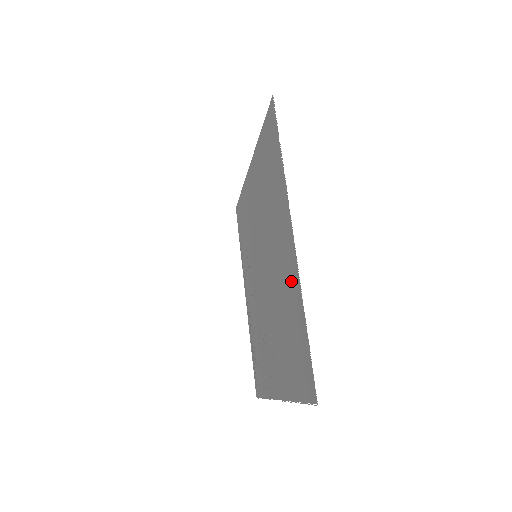
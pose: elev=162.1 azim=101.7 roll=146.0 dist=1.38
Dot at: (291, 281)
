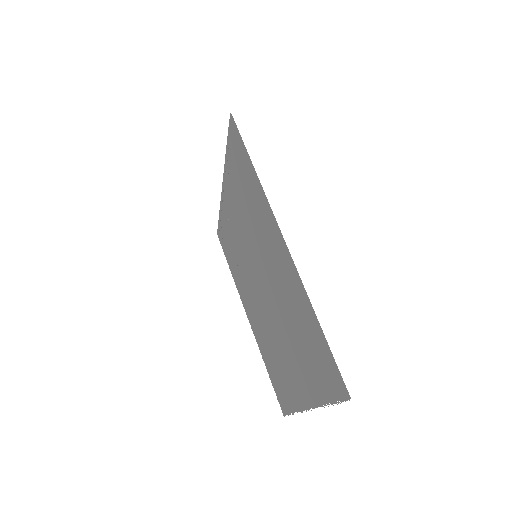
Dot at: (292, 390)
